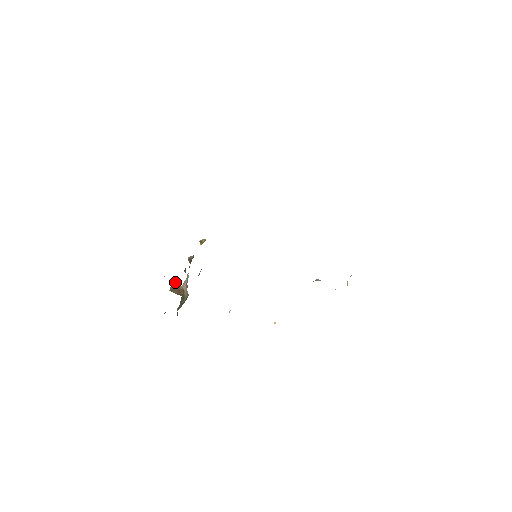
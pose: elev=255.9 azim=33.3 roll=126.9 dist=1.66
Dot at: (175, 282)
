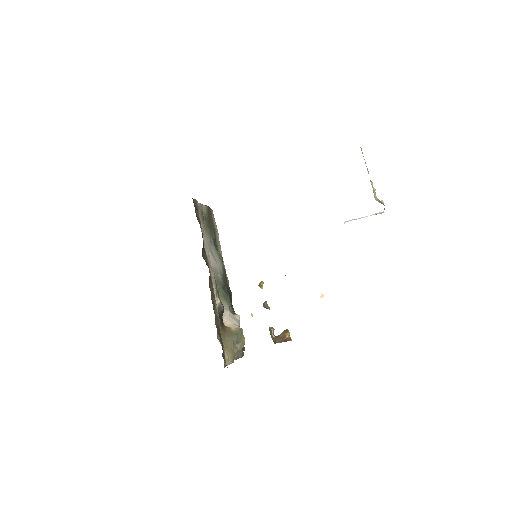
Dot at: (271, 333)
